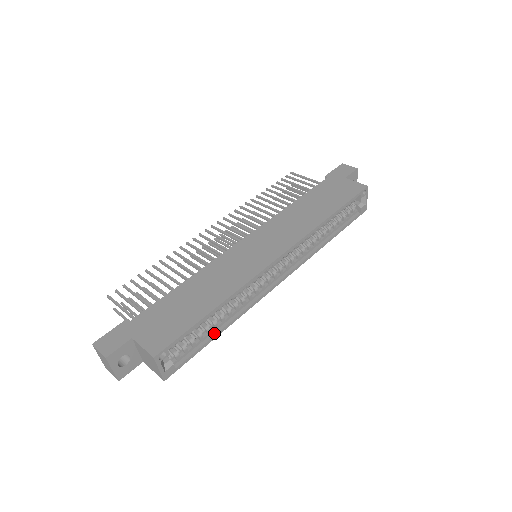
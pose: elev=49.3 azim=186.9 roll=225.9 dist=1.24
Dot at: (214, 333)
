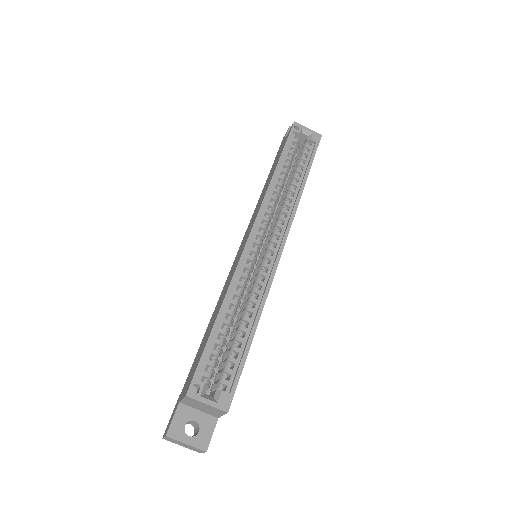
Dot at: (248, 337)
